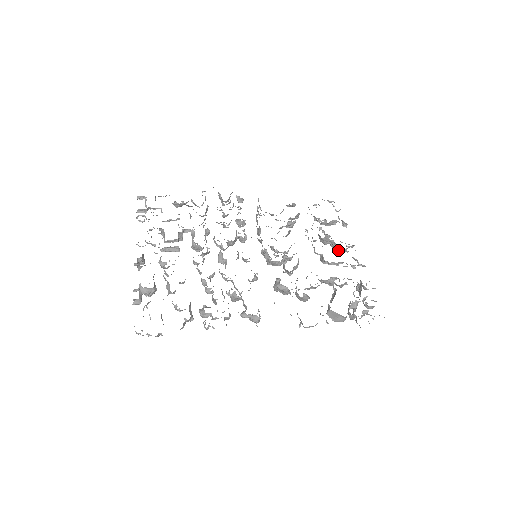
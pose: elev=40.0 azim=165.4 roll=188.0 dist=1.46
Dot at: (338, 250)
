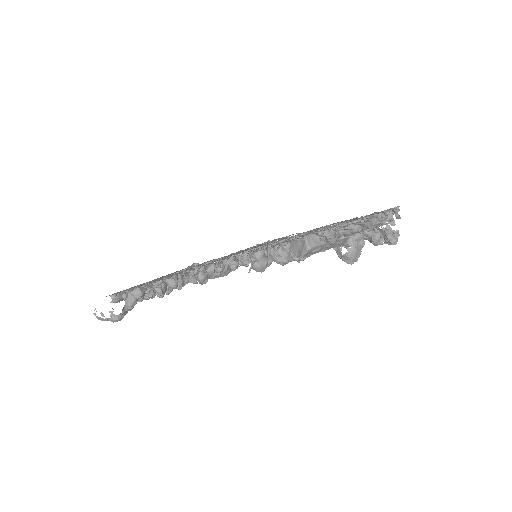
Dot at: (384, 237)
